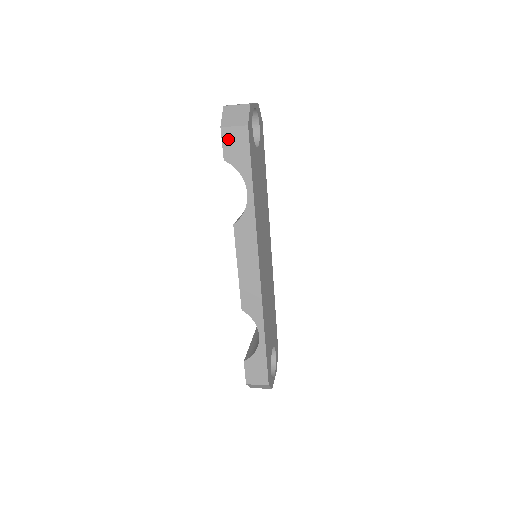
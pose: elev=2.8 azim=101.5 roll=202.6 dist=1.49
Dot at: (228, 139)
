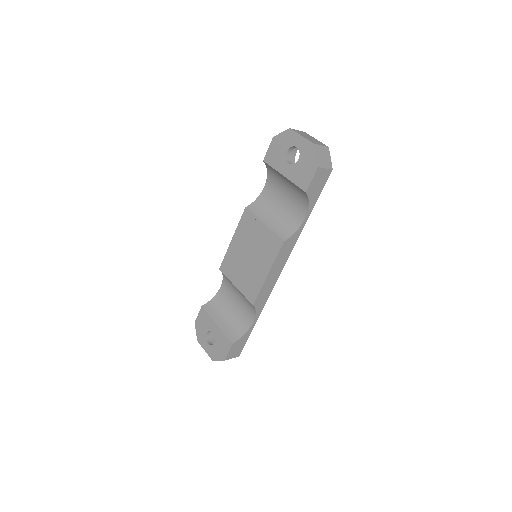
Dot at: (317, 177)
